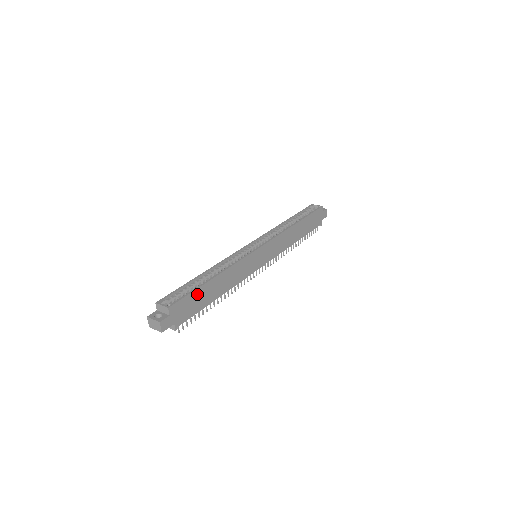
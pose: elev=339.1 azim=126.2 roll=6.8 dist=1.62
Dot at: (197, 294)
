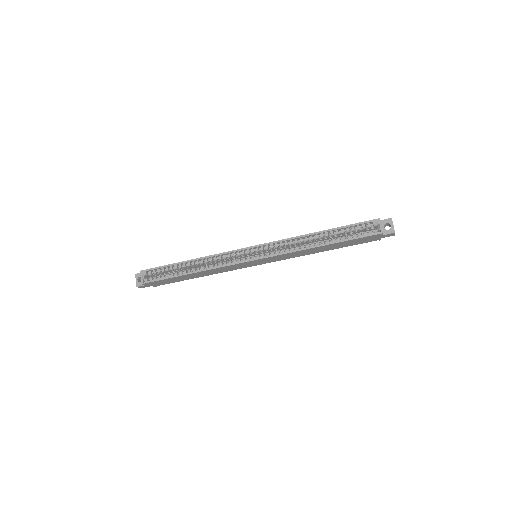
Dot at: (171, 279)
